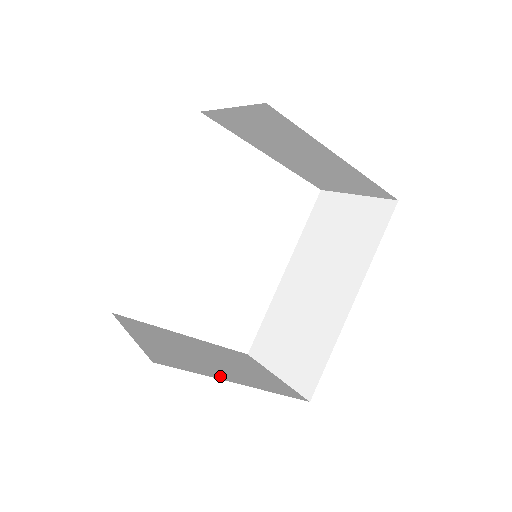
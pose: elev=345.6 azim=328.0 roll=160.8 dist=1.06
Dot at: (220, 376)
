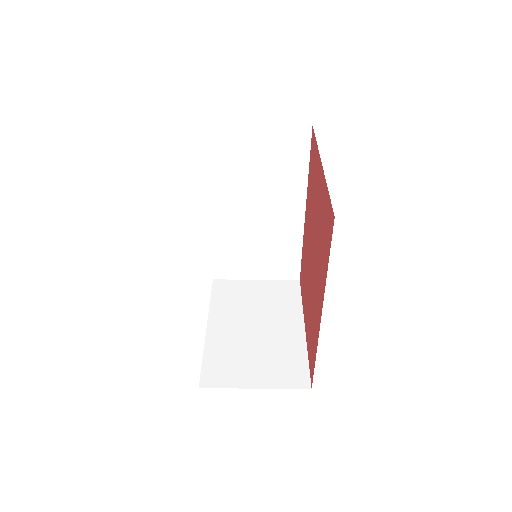
Dot at: (299, 339)
